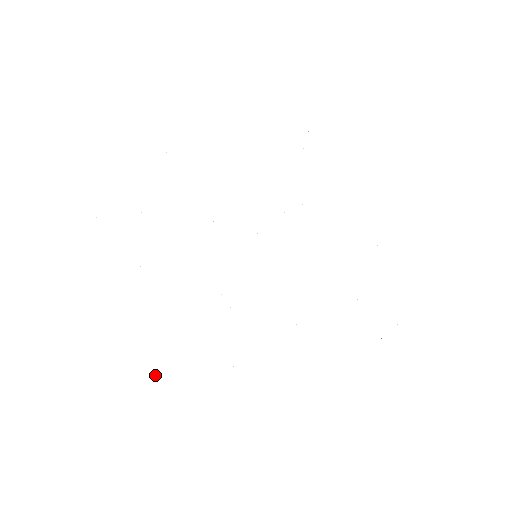
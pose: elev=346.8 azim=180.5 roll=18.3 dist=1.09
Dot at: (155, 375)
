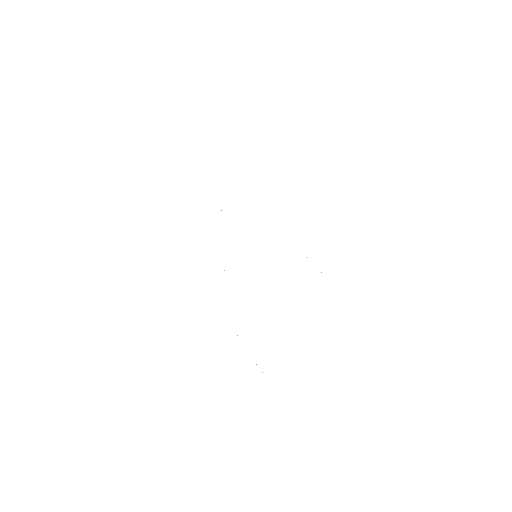
Dot at: occluded
